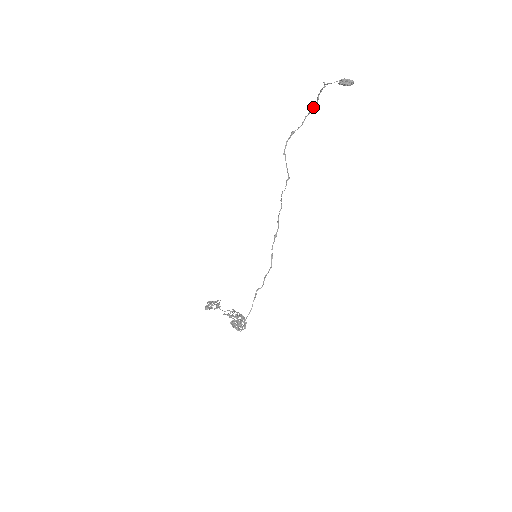
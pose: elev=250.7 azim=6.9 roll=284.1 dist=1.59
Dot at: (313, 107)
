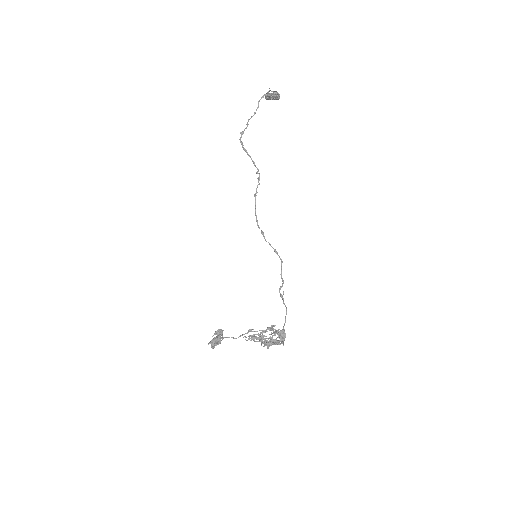
Dot at: occluded
